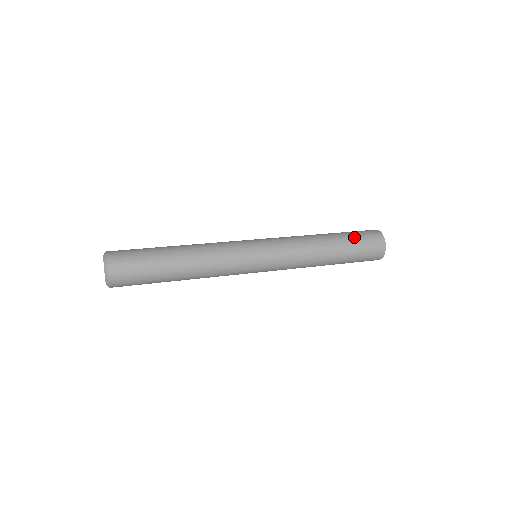
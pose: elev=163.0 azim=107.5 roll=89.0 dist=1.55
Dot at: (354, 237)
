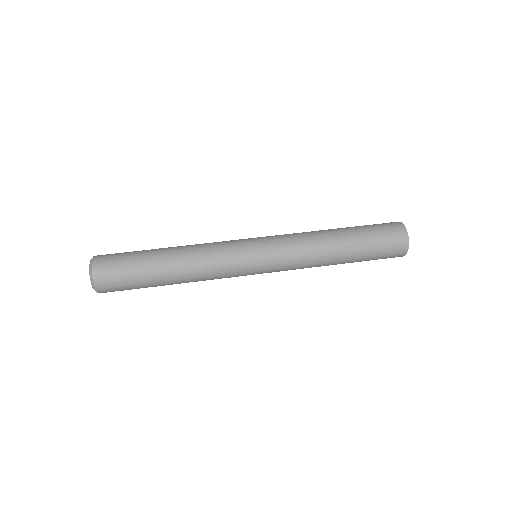
Dot at: (372, 251)
